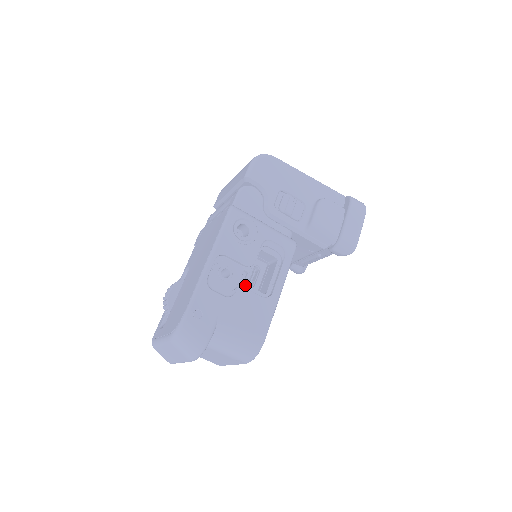
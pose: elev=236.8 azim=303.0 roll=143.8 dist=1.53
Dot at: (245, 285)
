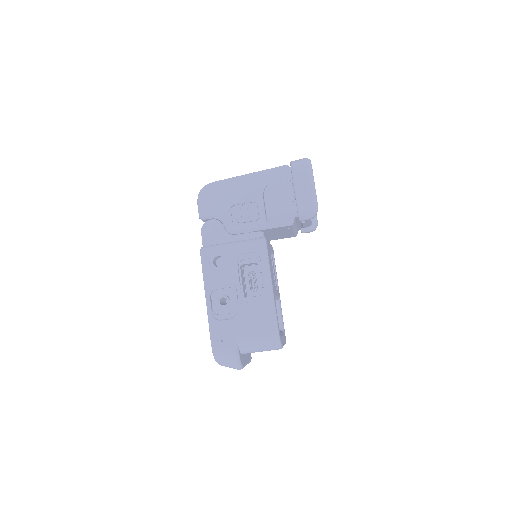
Dot at: (243, 300)
